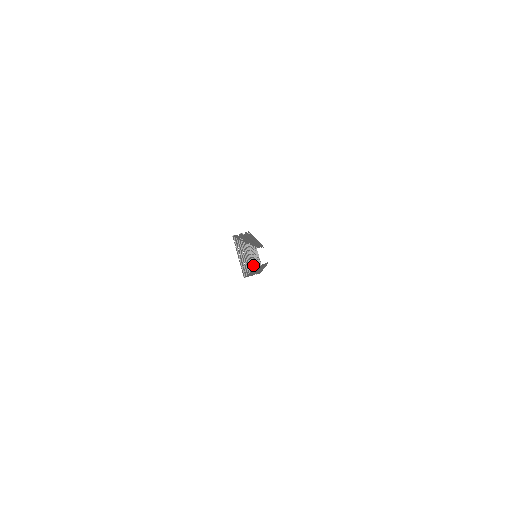
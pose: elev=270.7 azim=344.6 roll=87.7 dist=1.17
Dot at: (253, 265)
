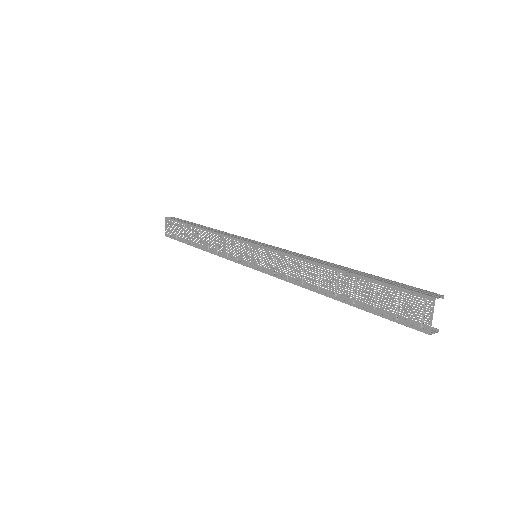
Dot at: (288, 277)
